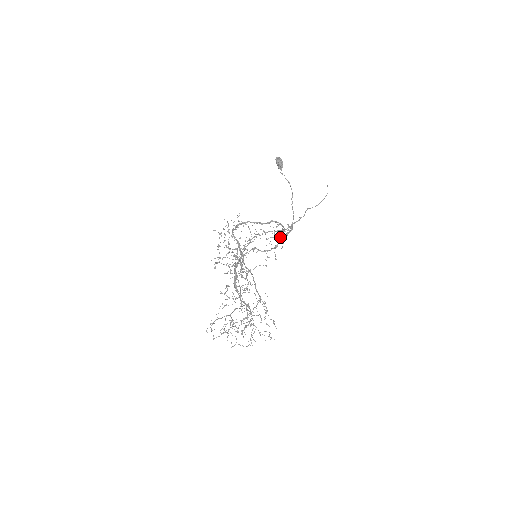
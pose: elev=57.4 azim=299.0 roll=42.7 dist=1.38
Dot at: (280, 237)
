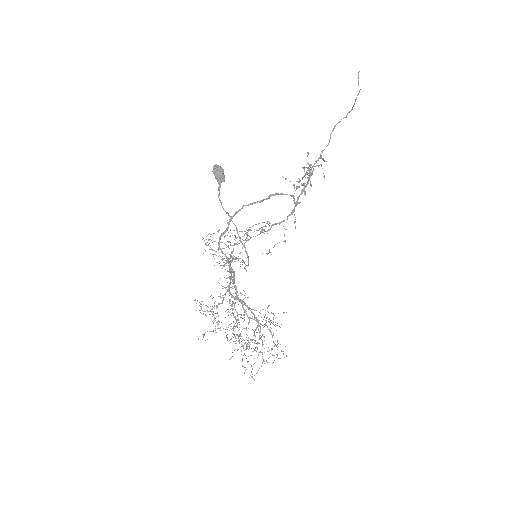
Dot at: occluded
